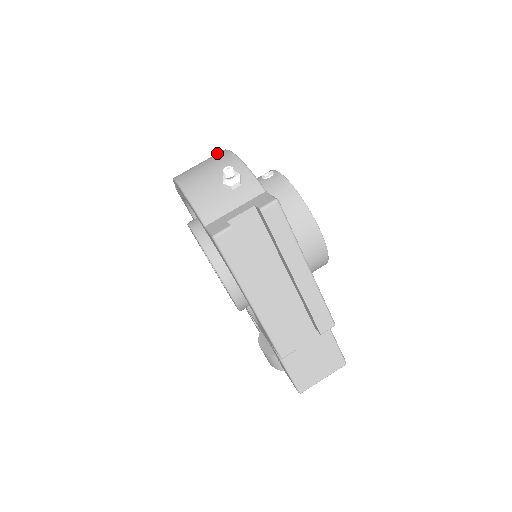
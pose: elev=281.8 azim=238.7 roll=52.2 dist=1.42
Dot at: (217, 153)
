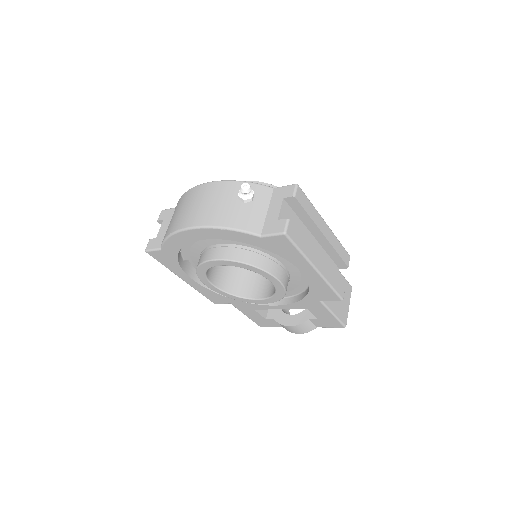
Dot at: (191, 193)
